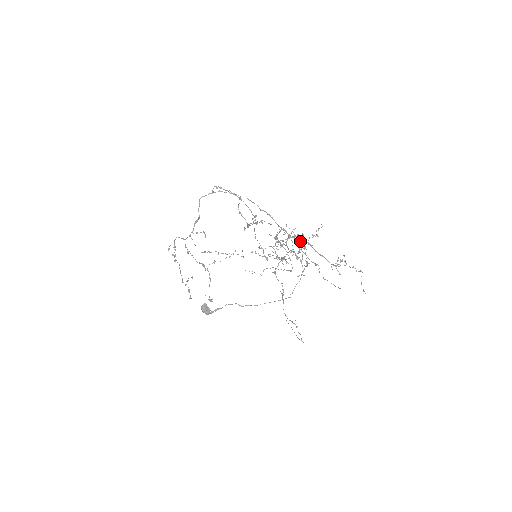
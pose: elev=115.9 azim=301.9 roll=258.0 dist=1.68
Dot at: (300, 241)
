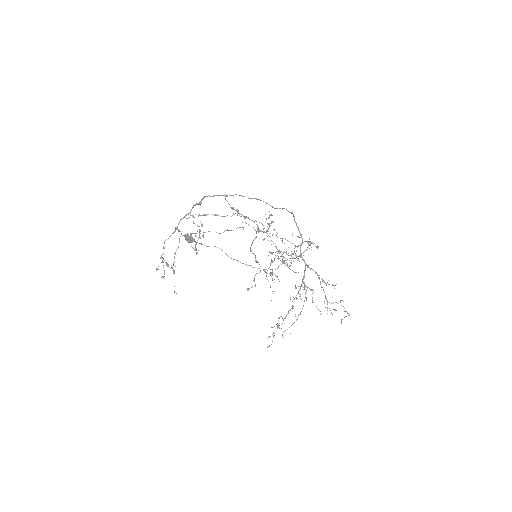
Dot at: (309, 267)
